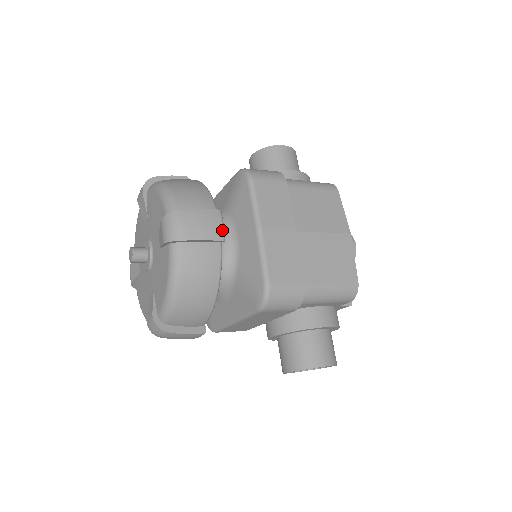
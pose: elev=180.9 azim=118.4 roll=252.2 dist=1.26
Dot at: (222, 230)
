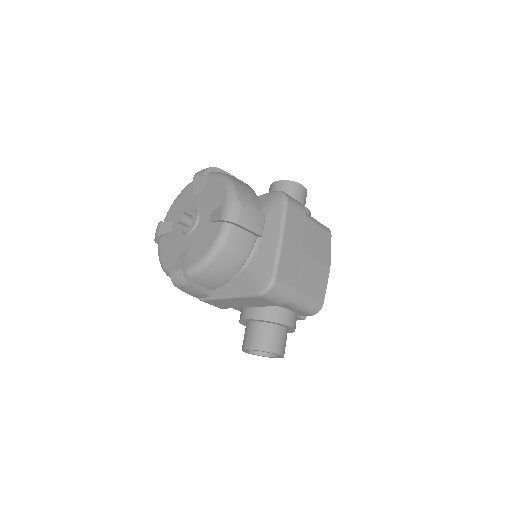
Dot at: (263, 228)
